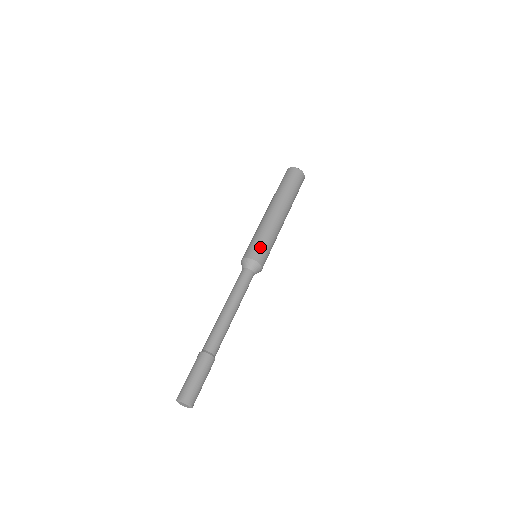
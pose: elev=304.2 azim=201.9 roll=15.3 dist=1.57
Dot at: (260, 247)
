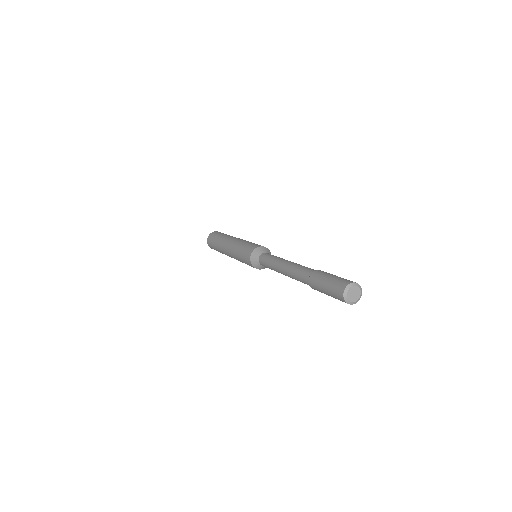
Dot at: (257, 244)
